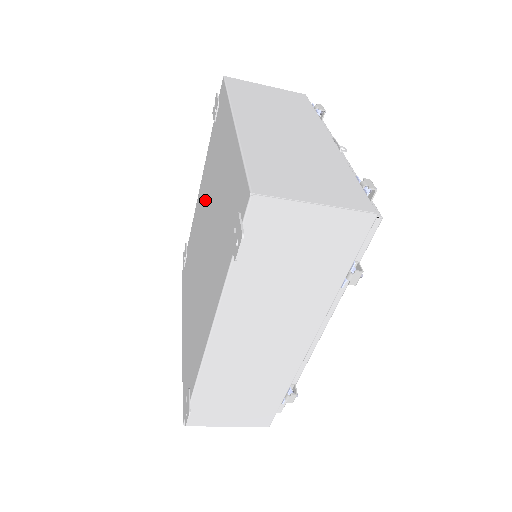
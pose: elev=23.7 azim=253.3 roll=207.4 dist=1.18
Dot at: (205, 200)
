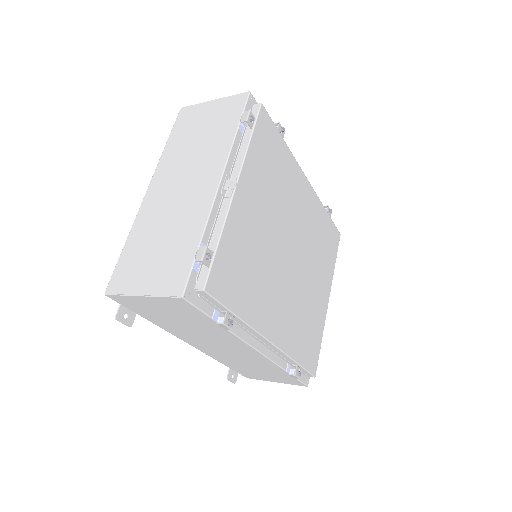
Dot at: occluded
